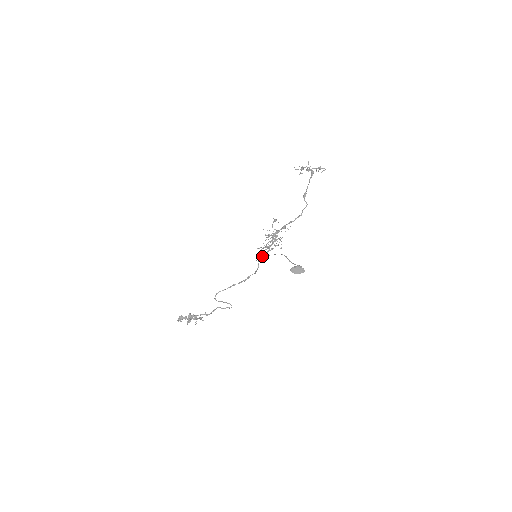
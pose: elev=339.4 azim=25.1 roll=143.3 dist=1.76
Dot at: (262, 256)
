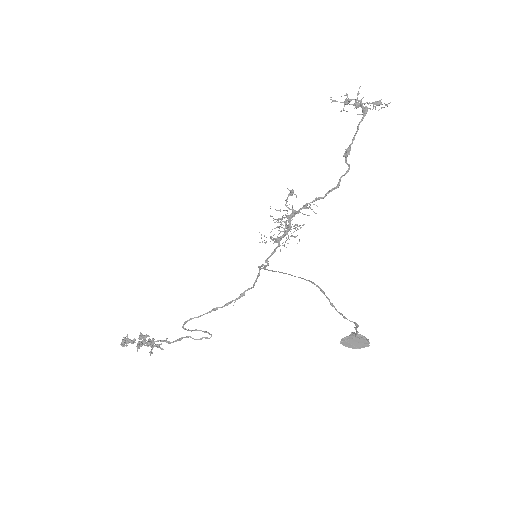
Dot at: (271, 270)
